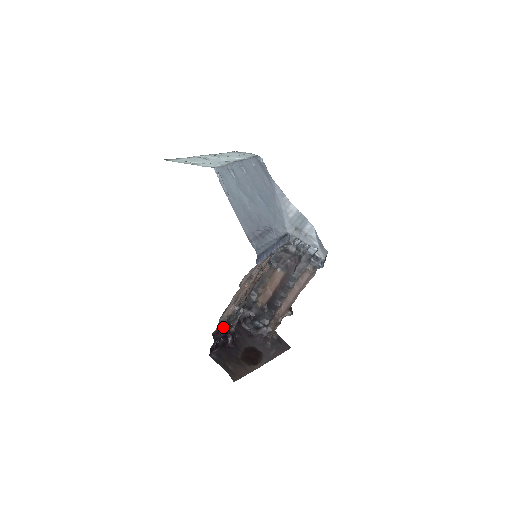
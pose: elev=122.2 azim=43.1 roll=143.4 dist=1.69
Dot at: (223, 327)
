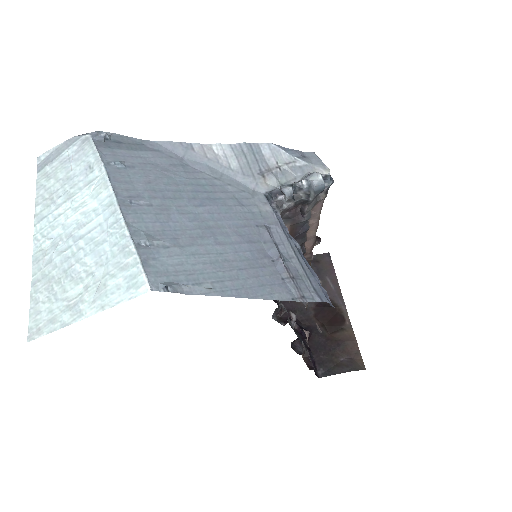
Dot at: occluded
